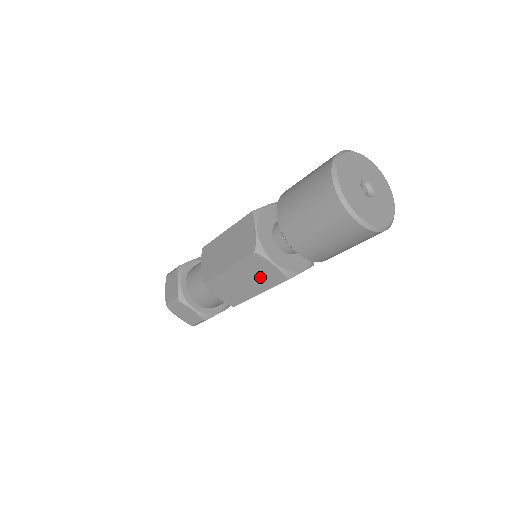
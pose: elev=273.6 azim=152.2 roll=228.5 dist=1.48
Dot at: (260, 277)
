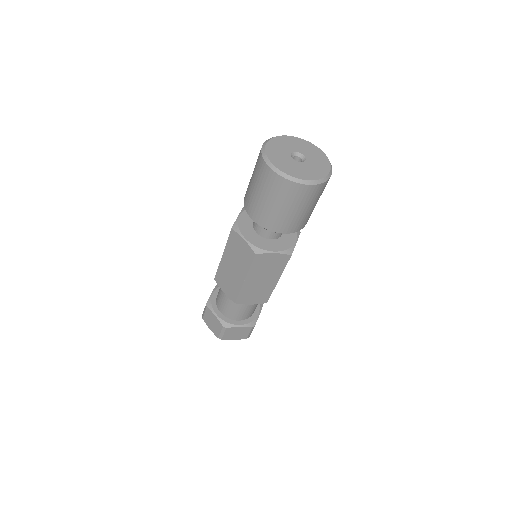
Dot at: (240, 257)
